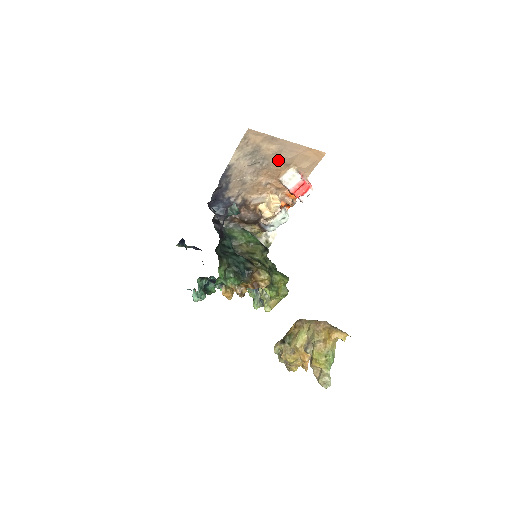
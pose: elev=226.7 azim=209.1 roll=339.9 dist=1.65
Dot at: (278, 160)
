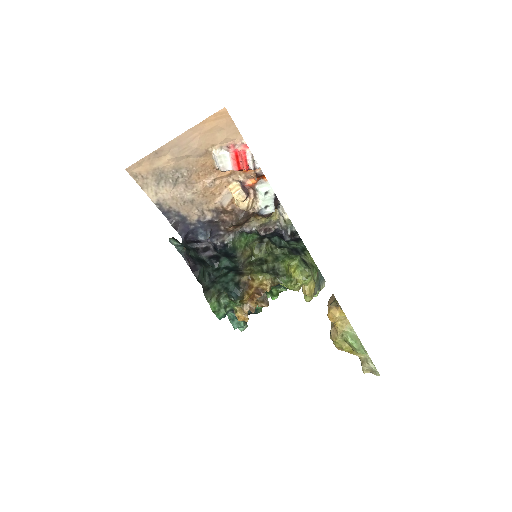
Dot at: (191, 159)
